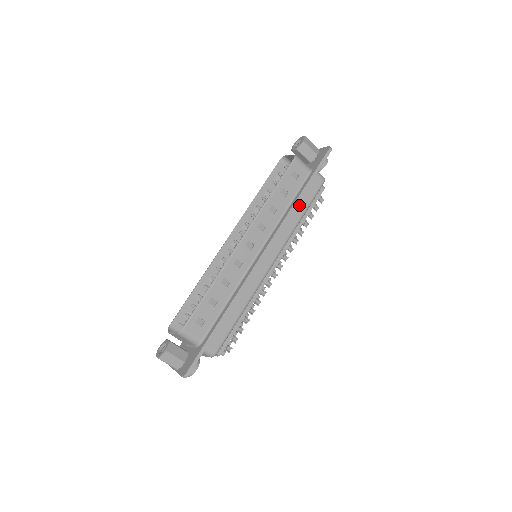
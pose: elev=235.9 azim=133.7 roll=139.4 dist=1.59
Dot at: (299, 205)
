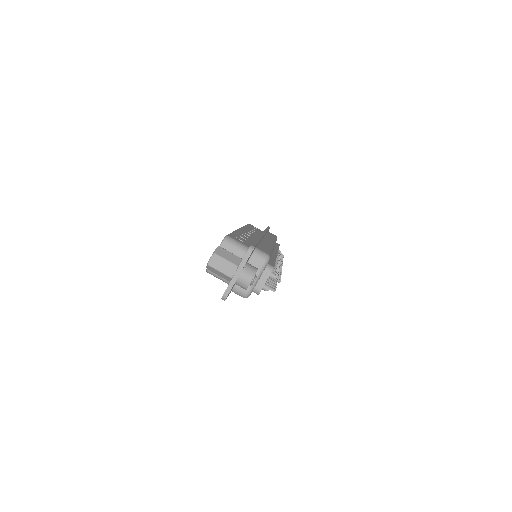
Dot at: occluded
